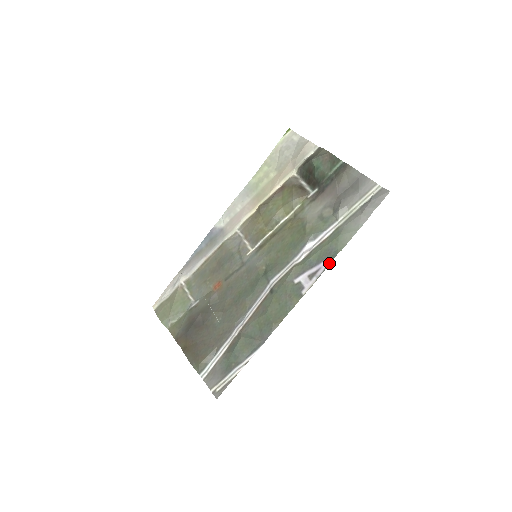
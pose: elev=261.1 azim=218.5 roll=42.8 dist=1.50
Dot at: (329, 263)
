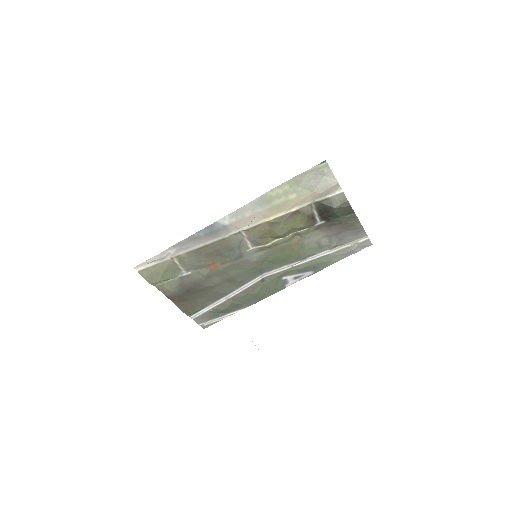
Dot at: (312, 274)
